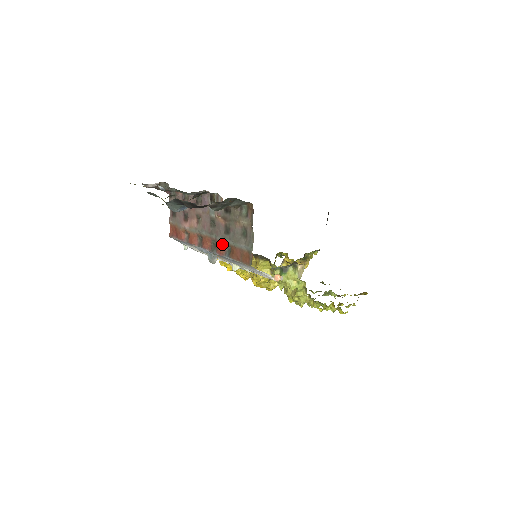
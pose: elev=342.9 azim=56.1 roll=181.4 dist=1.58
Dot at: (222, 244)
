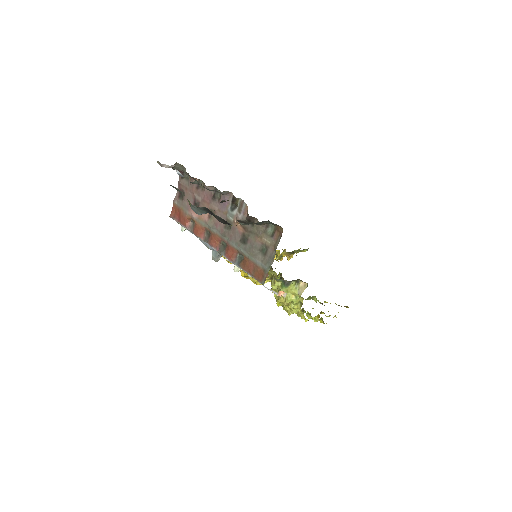
Dot at: (234, 250)
